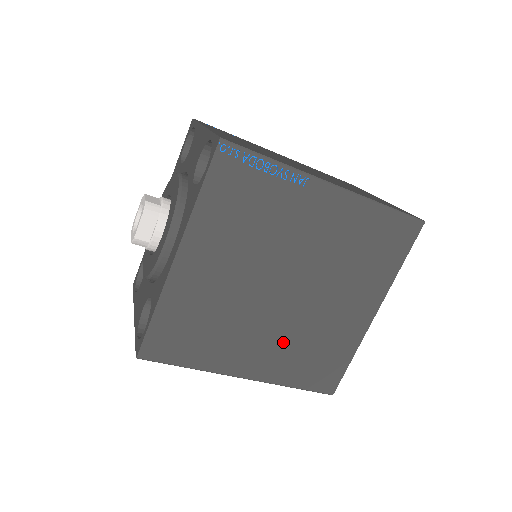
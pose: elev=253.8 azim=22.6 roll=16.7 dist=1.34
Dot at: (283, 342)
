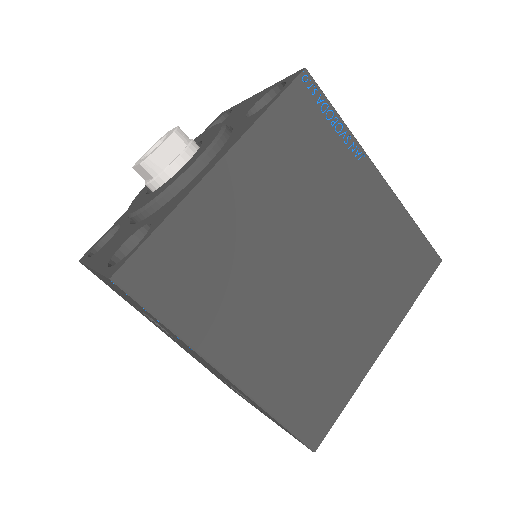
Dot at: (286, 341)
